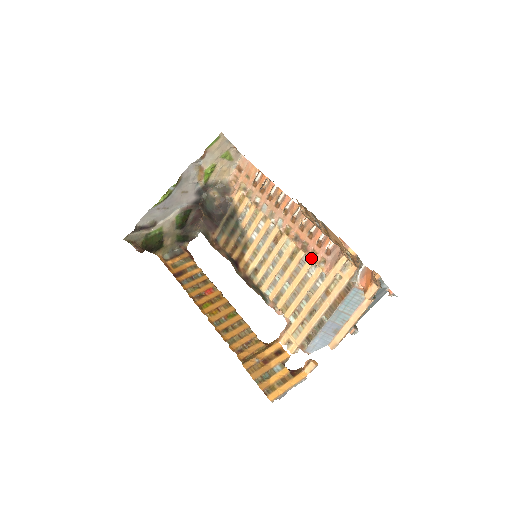
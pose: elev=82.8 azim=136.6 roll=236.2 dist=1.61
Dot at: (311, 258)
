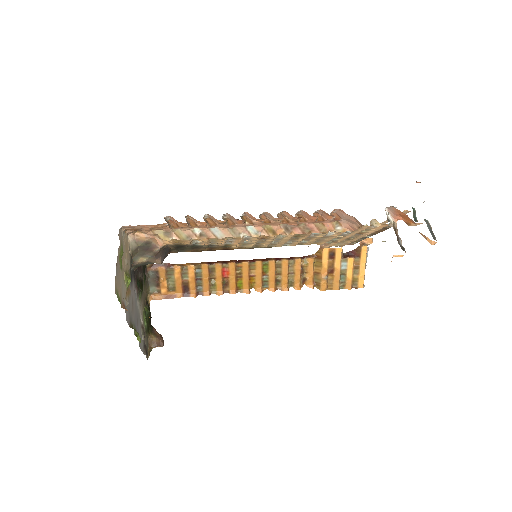
Dot at: (323, 233)
